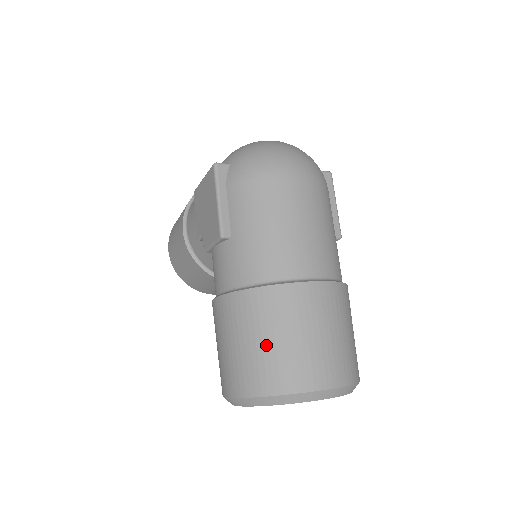
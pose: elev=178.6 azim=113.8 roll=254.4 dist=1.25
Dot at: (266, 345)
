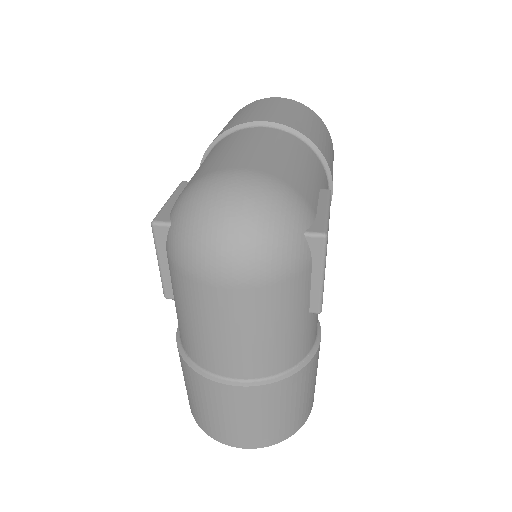
Dot at: (194, 400)
